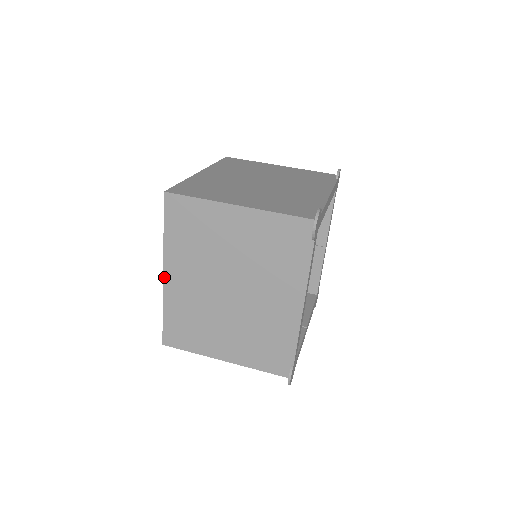
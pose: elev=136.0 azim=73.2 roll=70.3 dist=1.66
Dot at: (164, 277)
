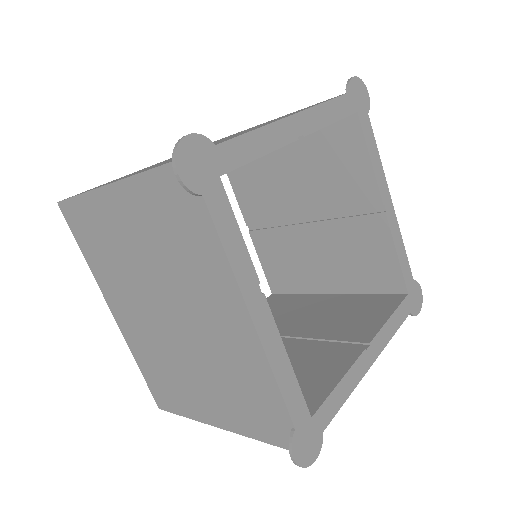
Dot at: occluded
